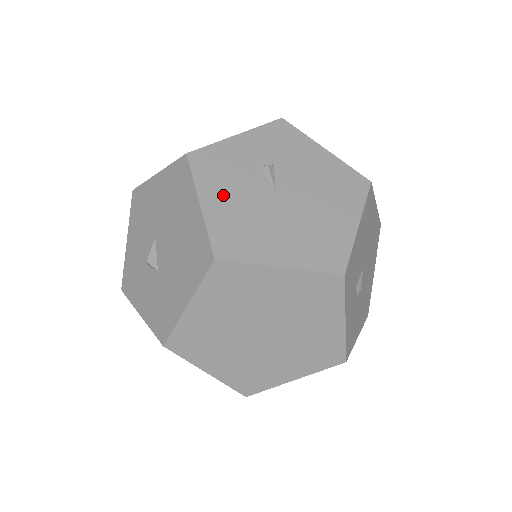
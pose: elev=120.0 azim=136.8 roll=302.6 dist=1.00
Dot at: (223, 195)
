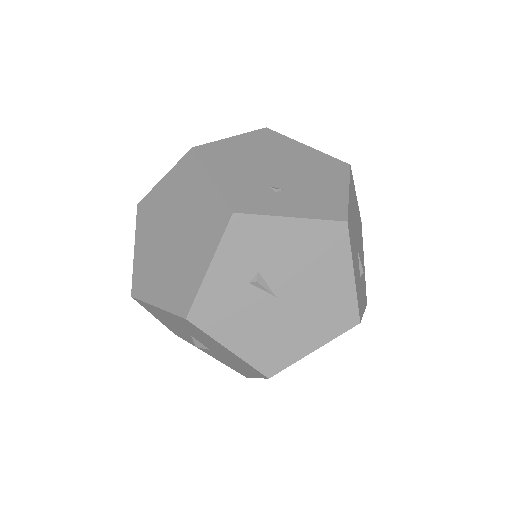
Dot at: (240, 331)
